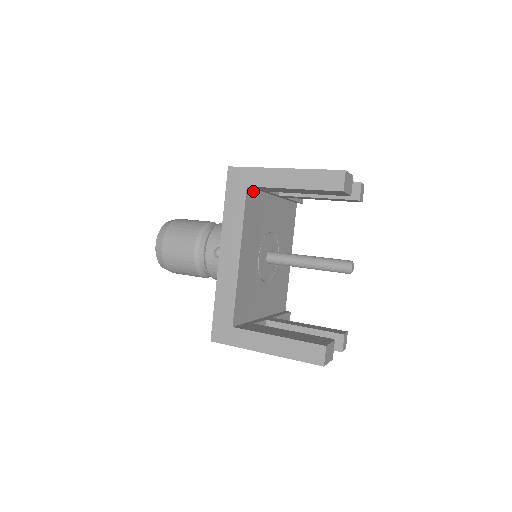
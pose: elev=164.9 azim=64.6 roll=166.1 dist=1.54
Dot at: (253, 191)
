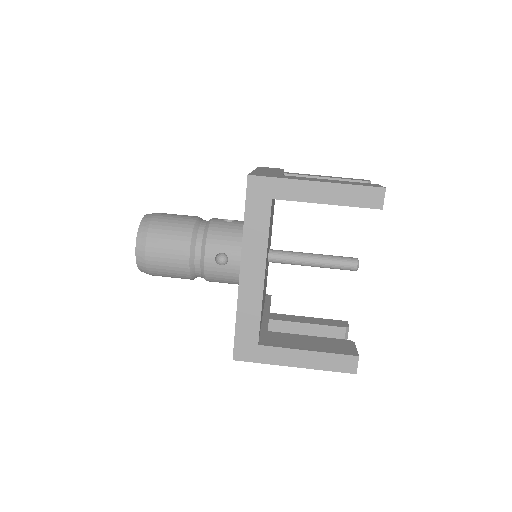
Dot at: (272, 200)
